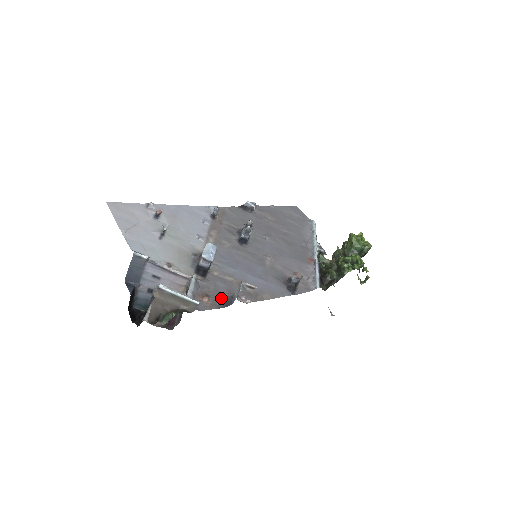
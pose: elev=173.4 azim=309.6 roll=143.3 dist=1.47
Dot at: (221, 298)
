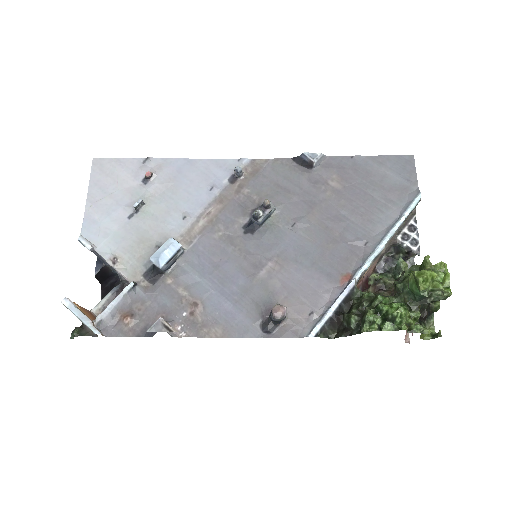
Dot at: (149, 322)
